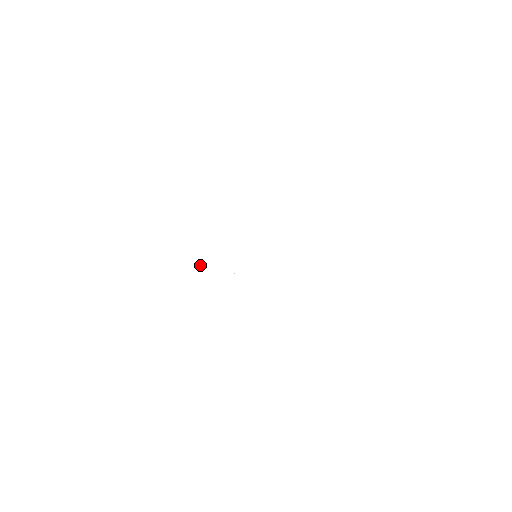
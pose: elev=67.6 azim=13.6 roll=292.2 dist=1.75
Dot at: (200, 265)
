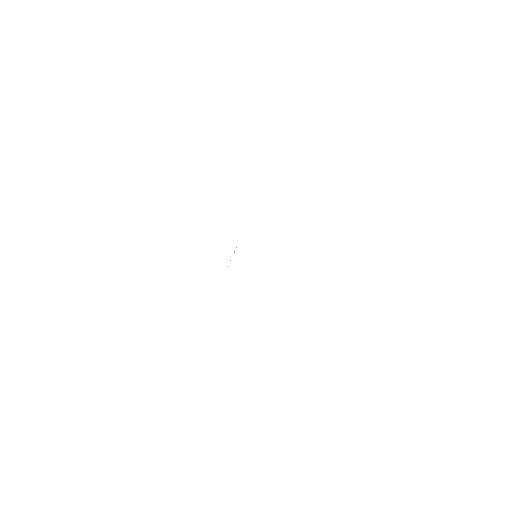
Dot at: occluded
